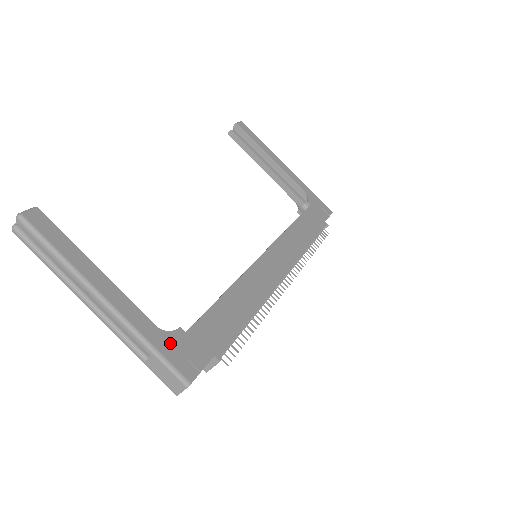
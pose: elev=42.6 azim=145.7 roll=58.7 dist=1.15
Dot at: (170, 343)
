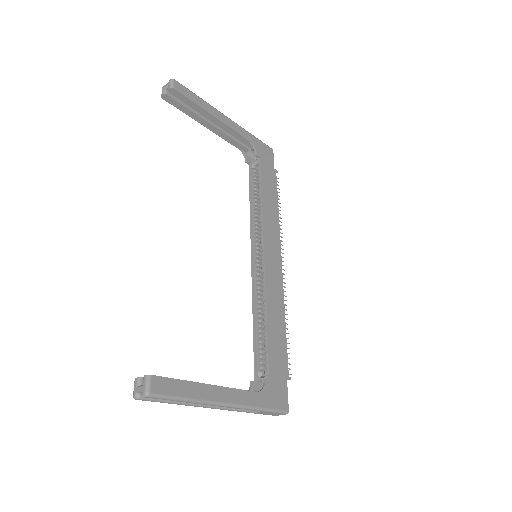
Dot at: (268, 396)
